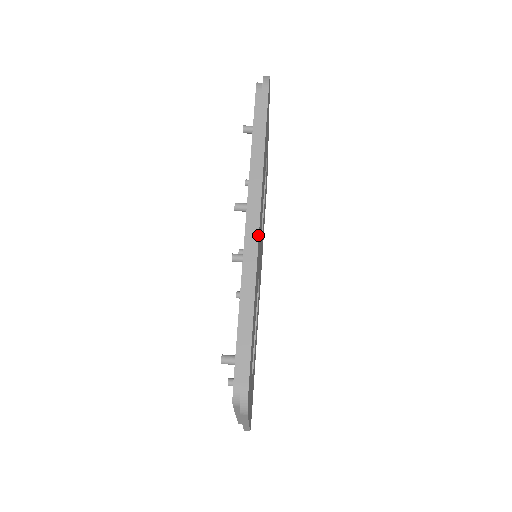
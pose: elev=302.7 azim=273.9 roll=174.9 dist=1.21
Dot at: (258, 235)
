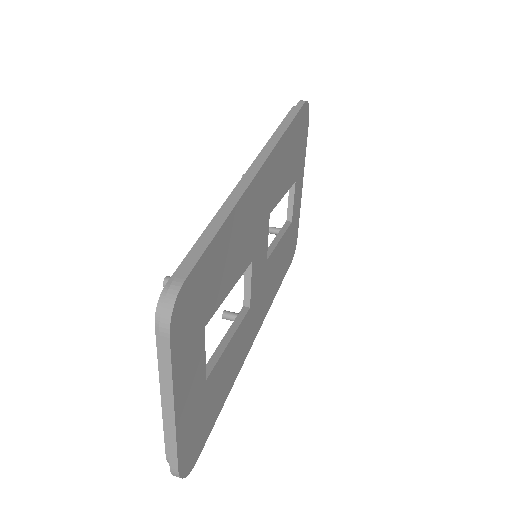
Dot at: (256, 173)
